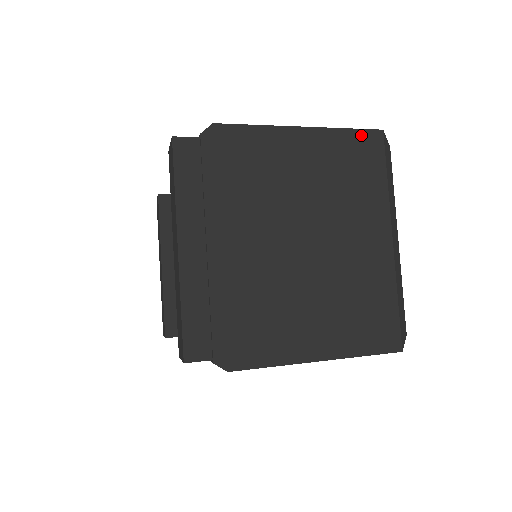
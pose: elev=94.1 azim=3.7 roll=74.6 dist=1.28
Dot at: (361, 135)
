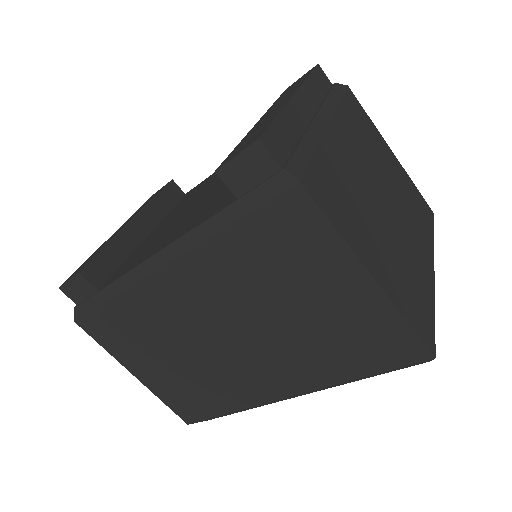
Dot at: (422, 199)
